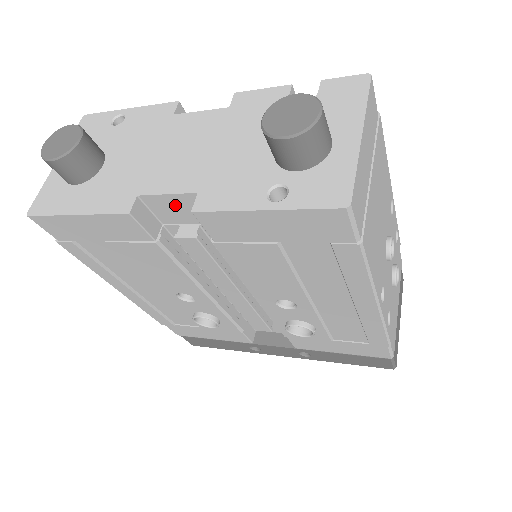
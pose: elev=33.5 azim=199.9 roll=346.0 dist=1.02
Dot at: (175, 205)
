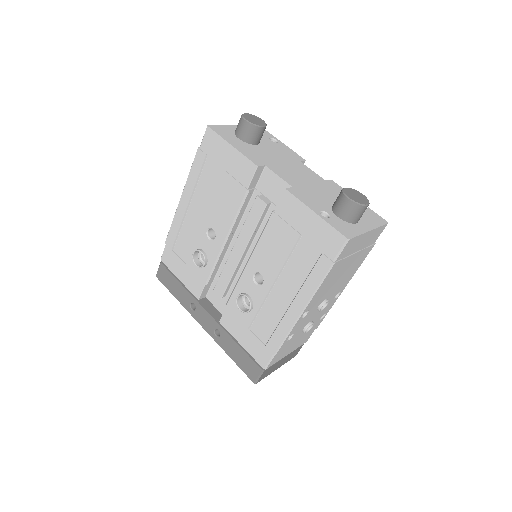
Dot at: (275, 184)
